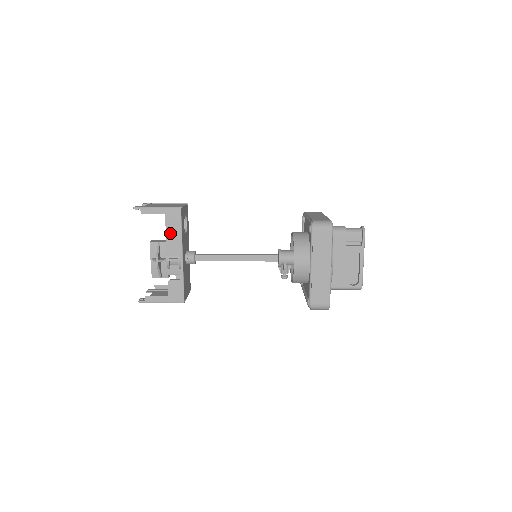
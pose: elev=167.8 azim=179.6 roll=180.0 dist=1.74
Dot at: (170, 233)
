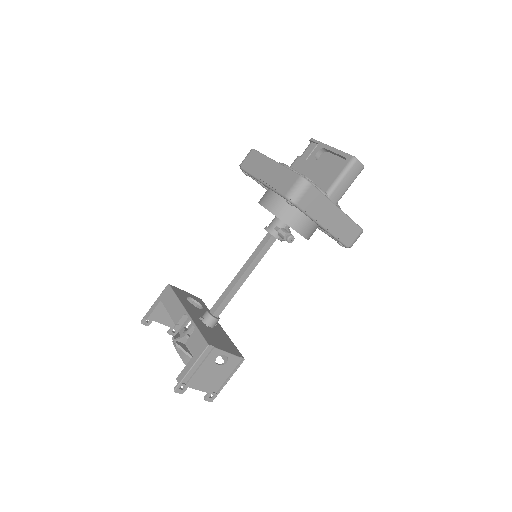
Dot at: (170, 307)
